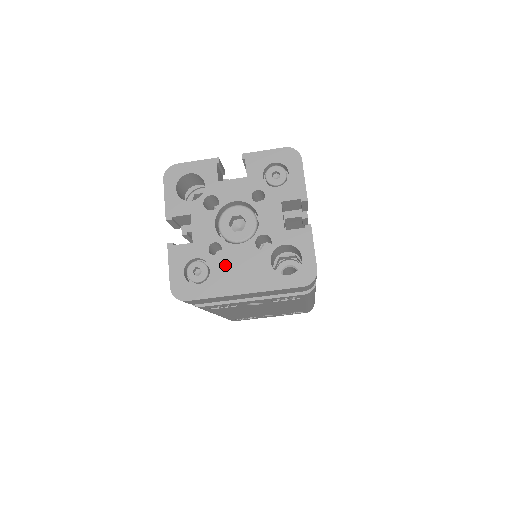
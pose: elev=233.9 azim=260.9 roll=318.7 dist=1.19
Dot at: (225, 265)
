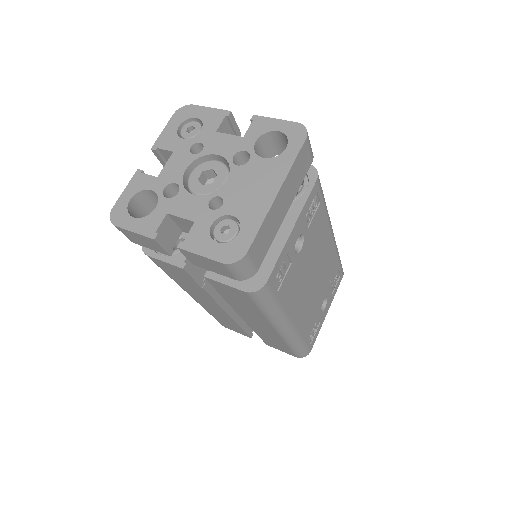
Dot at: (238, 200)
